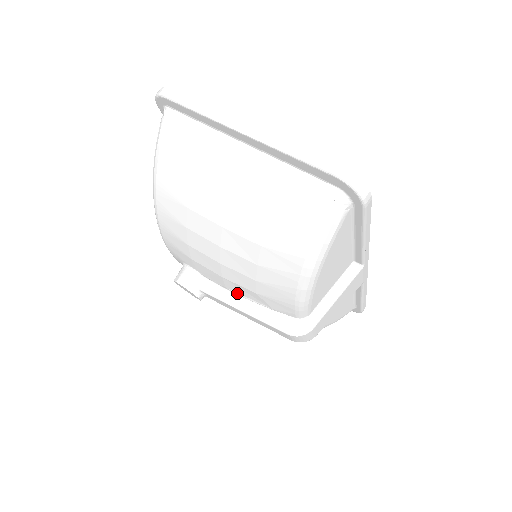
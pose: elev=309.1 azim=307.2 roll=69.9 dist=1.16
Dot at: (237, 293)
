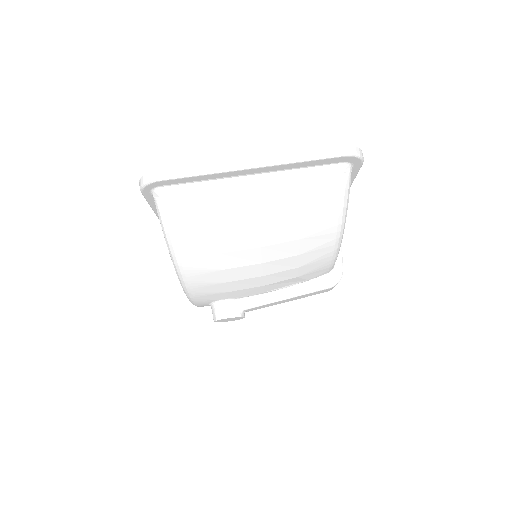
Dot at: (275, 290)
